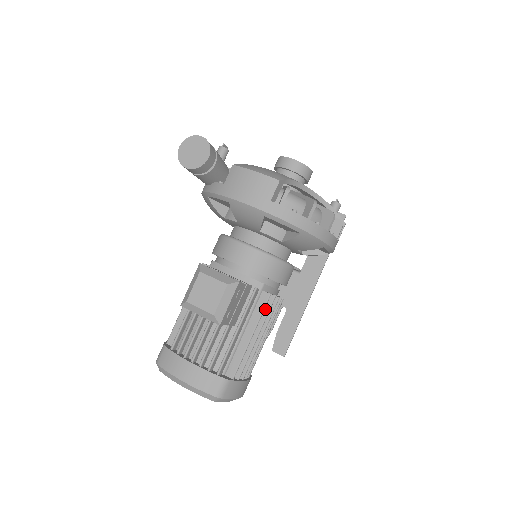
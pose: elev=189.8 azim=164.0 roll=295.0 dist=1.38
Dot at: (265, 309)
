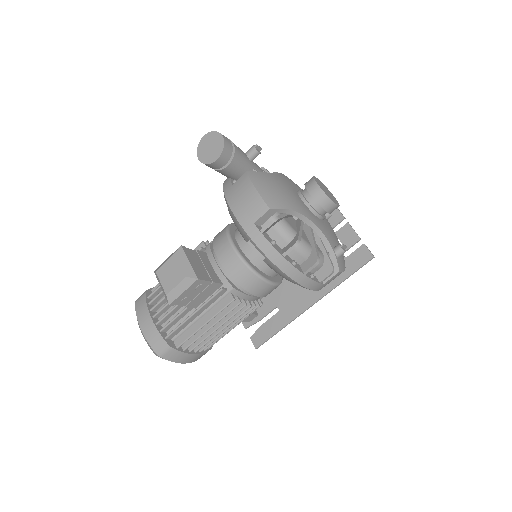
Dot at: (228, 308)
